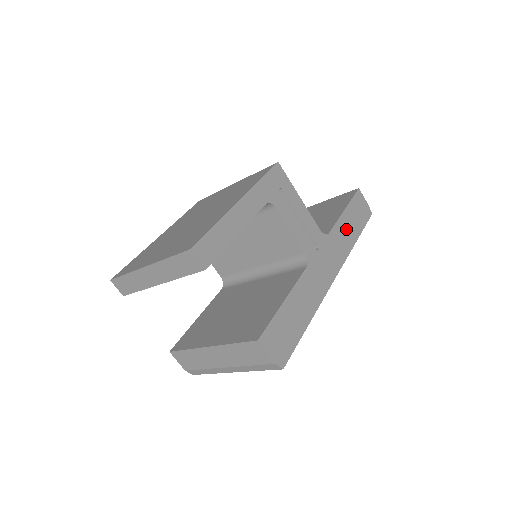
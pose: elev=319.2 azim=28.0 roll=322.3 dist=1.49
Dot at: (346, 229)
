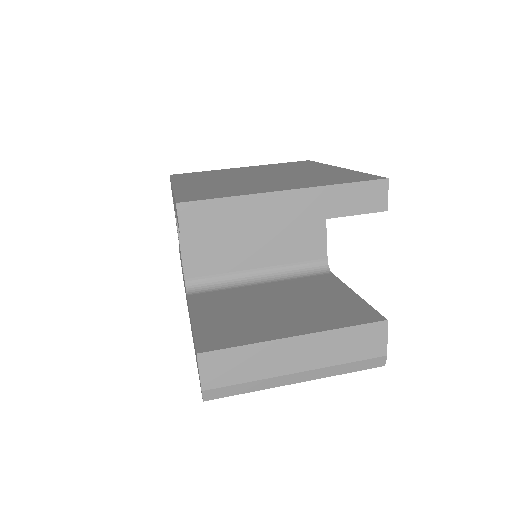
Dot at: occluded
